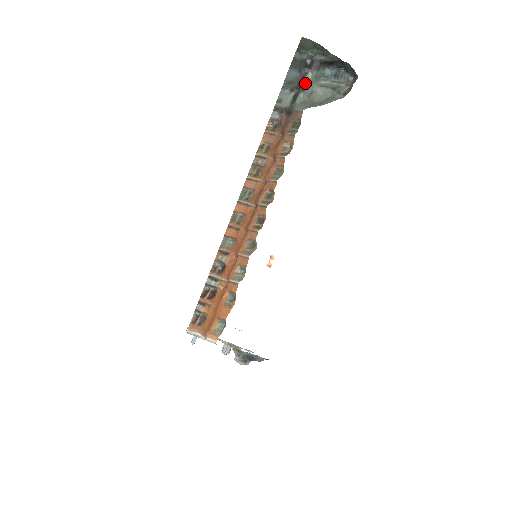
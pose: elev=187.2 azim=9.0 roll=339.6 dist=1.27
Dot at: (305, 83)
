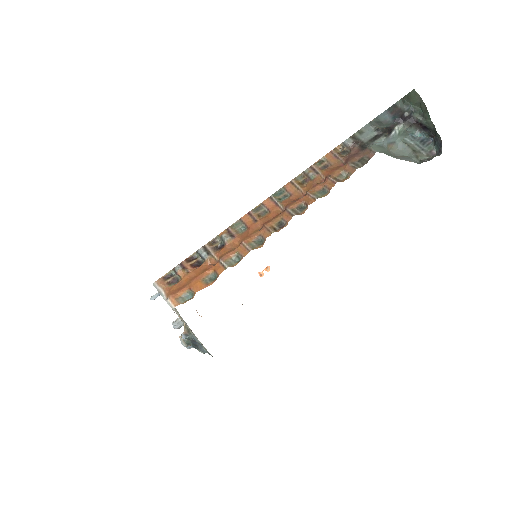
Dot at: (392, 131)
